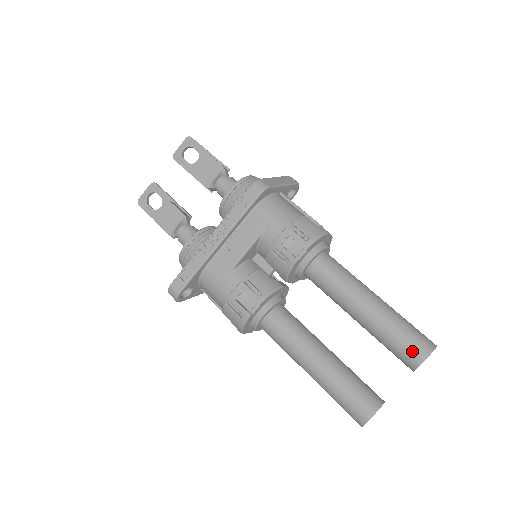
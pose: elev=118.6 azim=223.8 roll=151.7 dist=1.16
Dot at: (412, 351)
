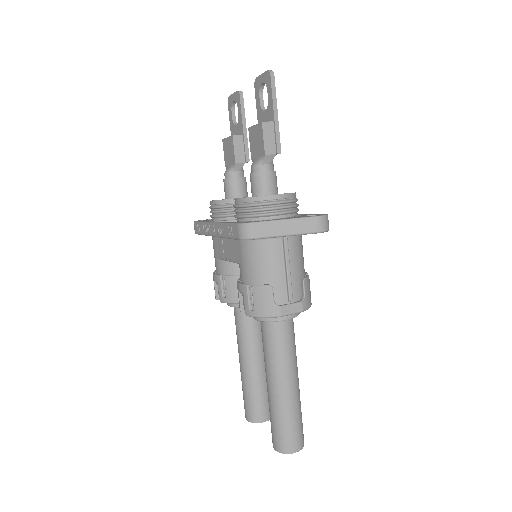
Dot at: (273, 437)
